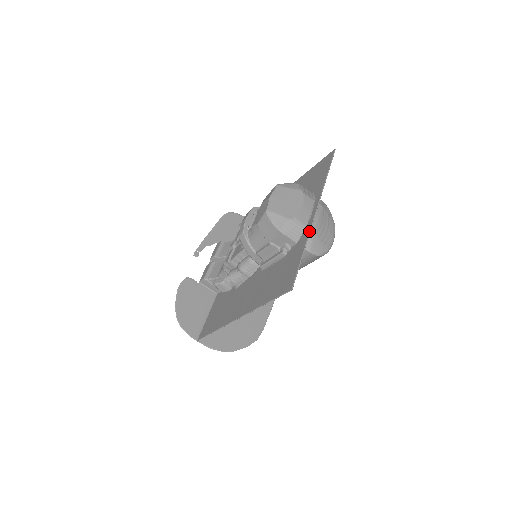
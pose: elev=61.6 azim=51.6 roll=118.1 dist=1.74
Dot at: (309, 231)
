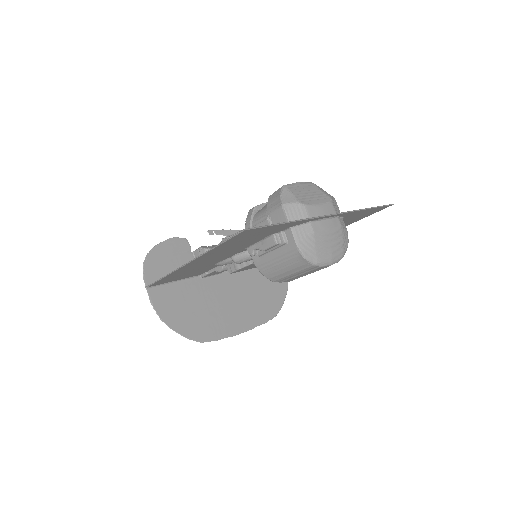
Dot at: (308, 218)
